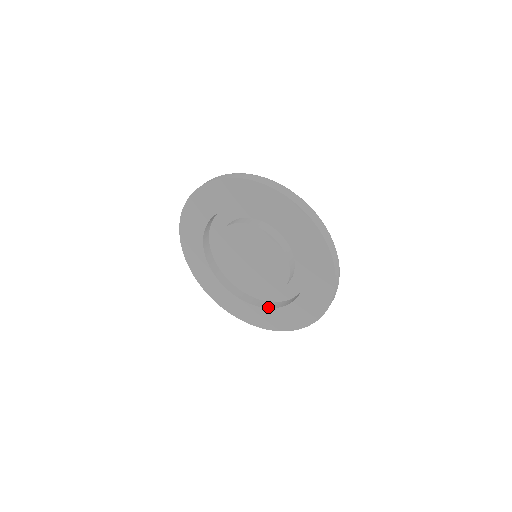
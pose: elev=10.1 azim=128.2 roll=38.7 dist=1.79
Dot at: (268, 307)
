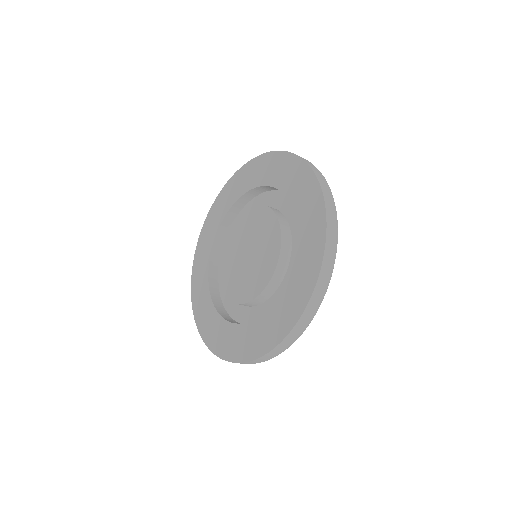
Dot at: (232, 322)
